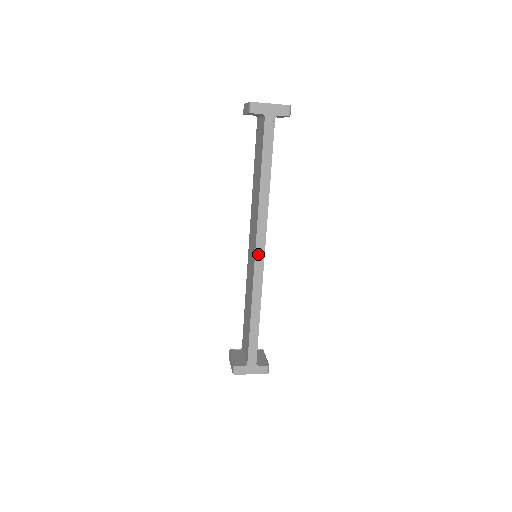
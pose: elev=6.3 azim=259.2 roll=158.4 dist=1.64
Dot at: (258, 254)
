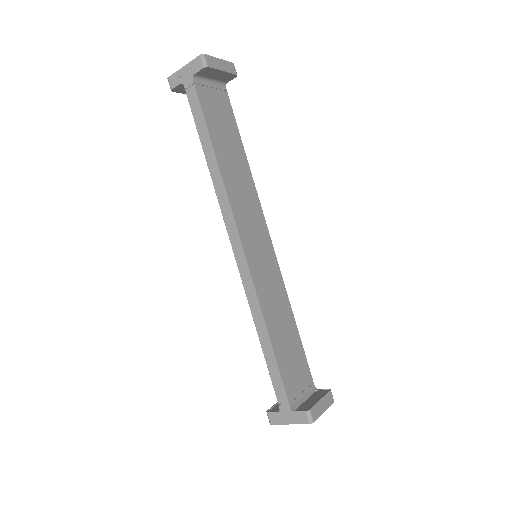
Dot at: (236, 251)
